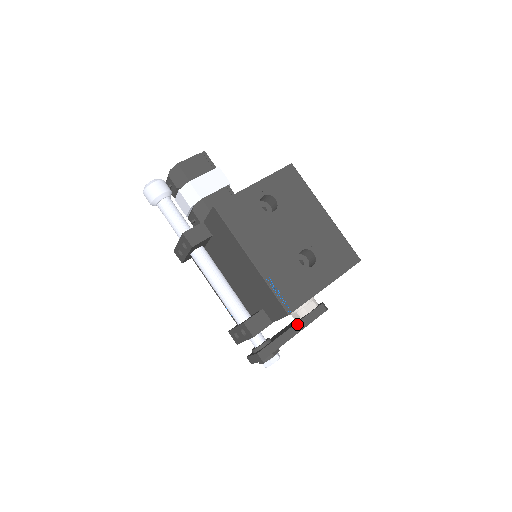
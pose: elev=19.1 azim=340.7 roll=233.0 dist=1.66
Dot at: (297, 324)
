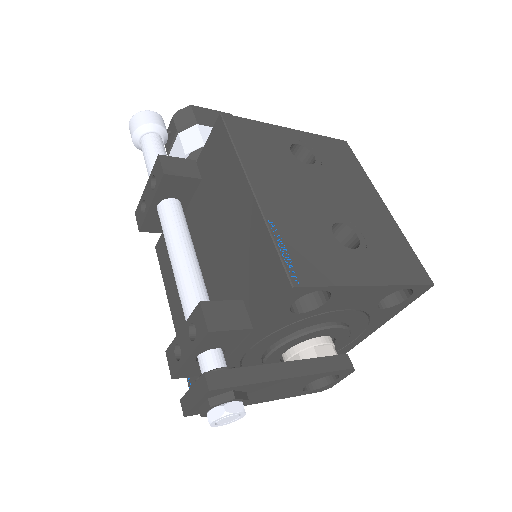
Dot at: (296, 362)
